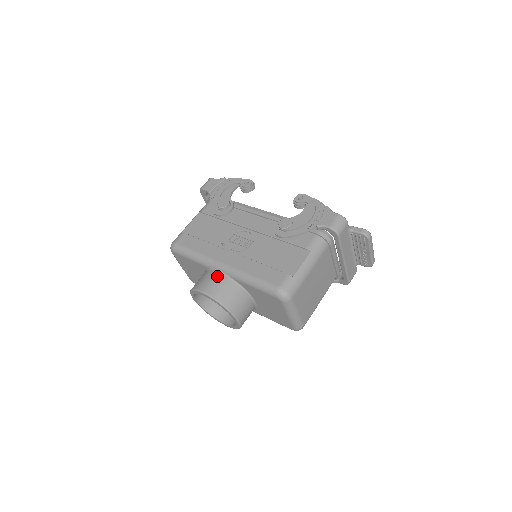
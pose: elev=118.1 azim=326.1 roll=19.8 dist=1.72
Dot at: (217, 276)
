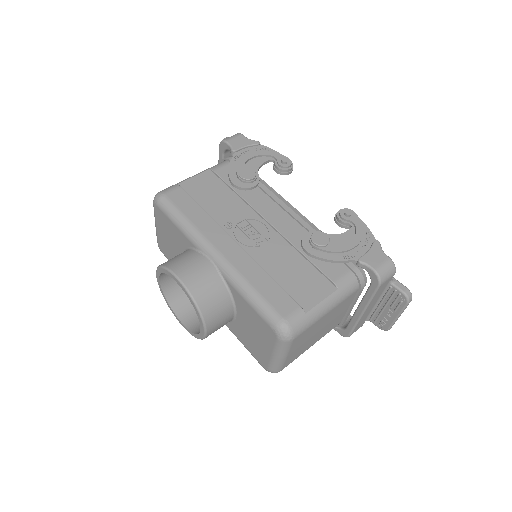
Dot at: (205, 265)
